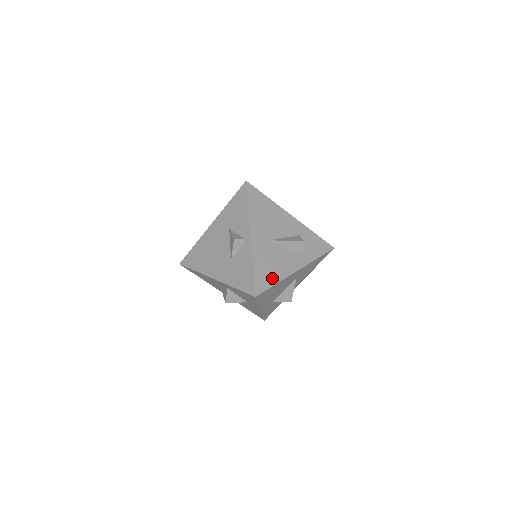
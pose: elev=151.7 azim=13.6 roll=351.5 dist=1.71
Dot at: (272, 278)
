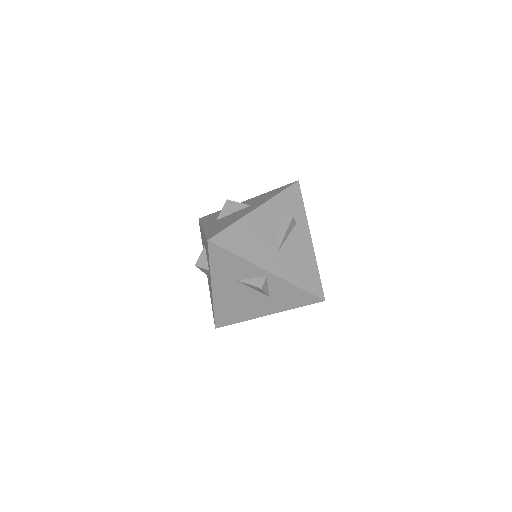
Dot at: (313, 272)
